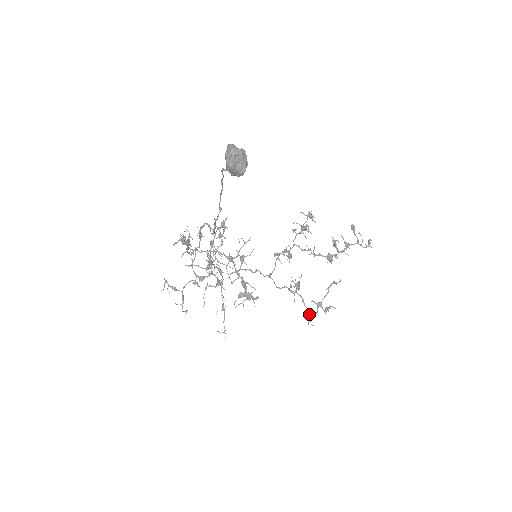
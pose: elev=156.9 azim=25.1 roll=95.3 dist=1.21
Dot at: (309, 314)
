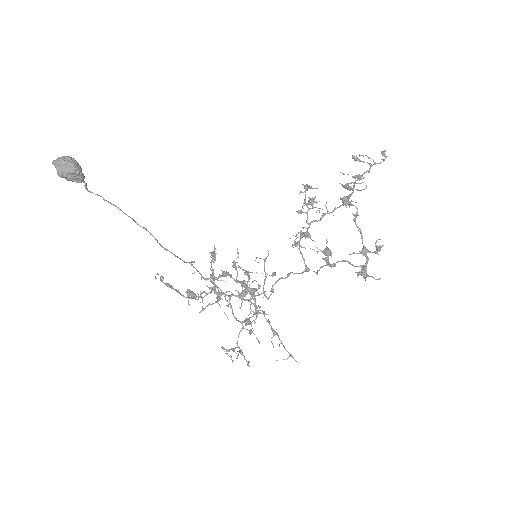
Dot at: (361, 270)
